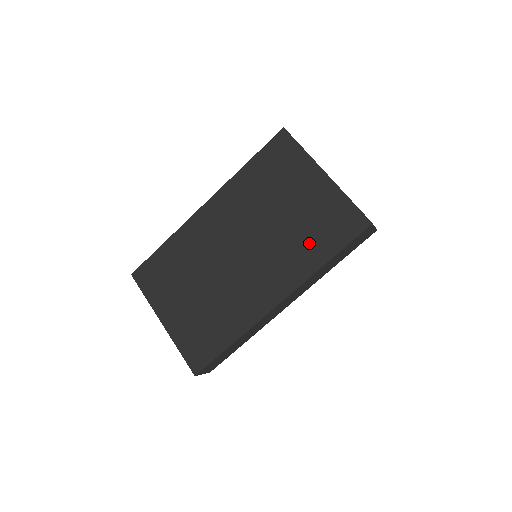
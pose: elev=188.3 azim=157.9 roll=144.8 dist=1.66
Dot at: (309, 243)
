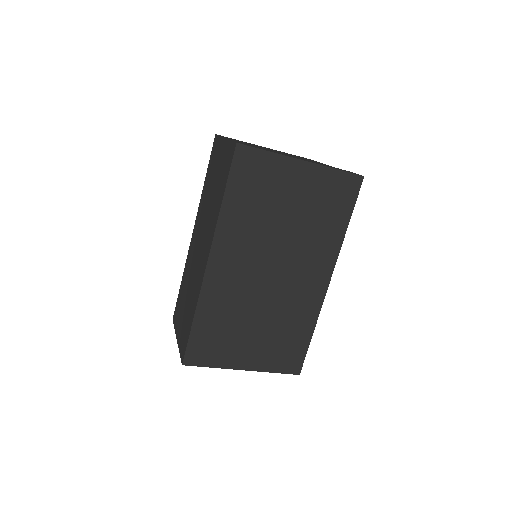
Dot at: (325, 224)
